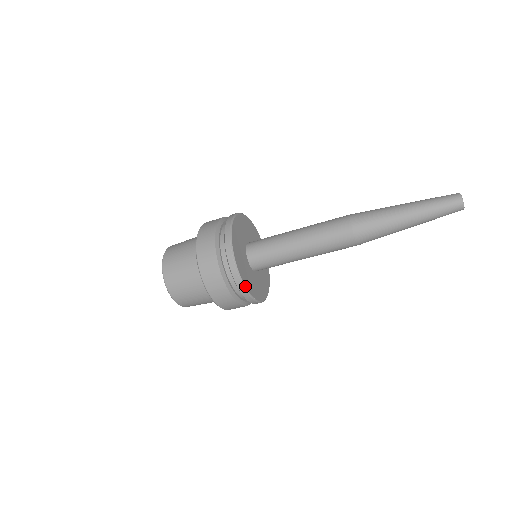
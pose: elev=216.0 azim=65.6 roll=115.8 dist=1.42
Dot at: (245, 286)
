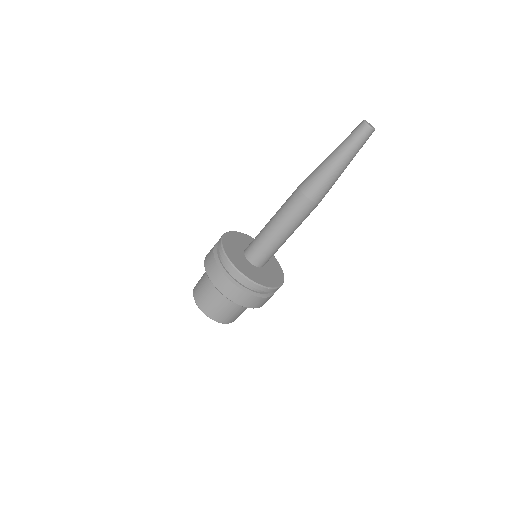
Dot at: (225, 252)
